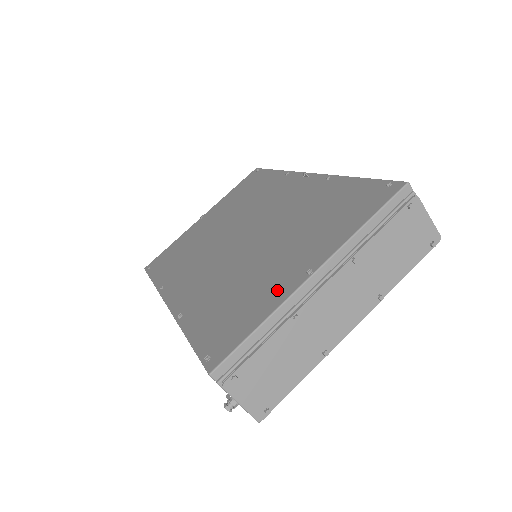
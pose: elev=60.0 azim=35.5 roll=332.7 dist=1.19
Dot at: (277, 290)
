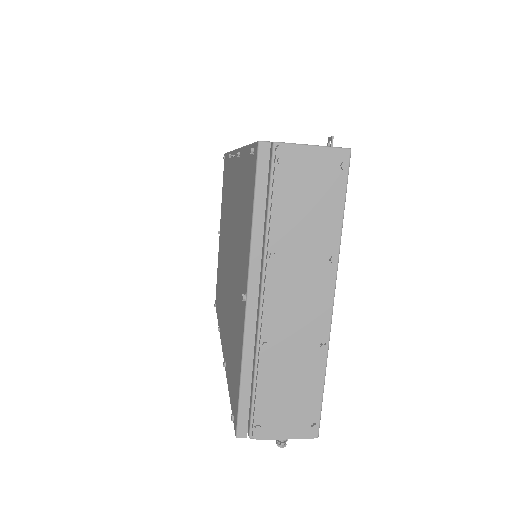
Dot at: (240, 326)
